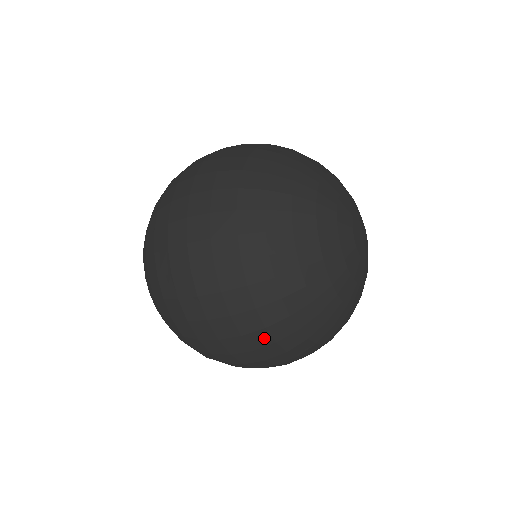
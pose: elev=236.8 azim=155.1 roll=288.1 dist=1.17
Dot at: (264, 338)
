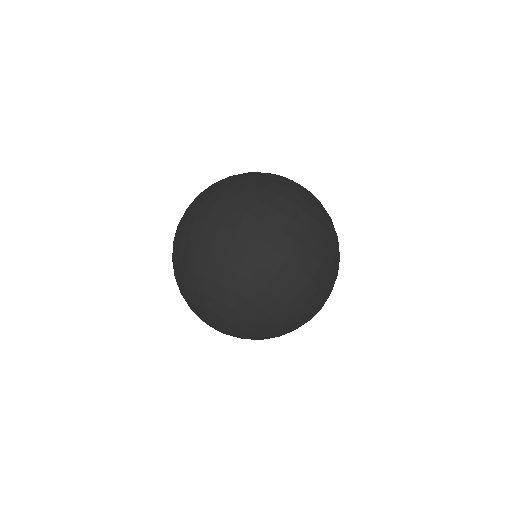
Dot at: (286, 204)
